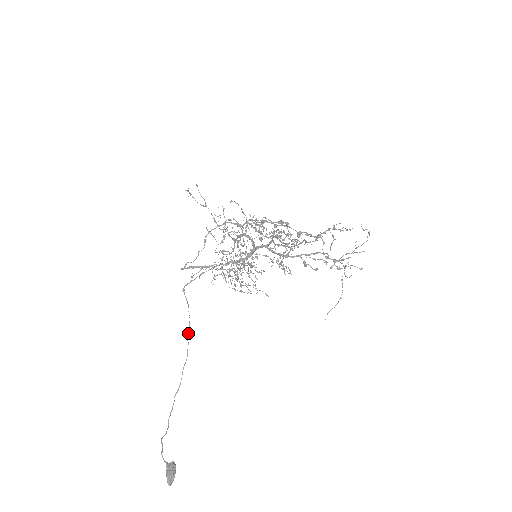
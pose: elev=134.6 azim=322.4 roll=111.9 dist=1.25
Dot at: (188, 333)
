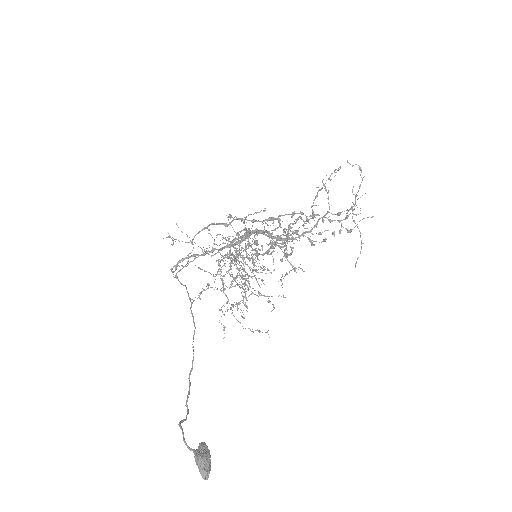
Dot at: (190, 307)
